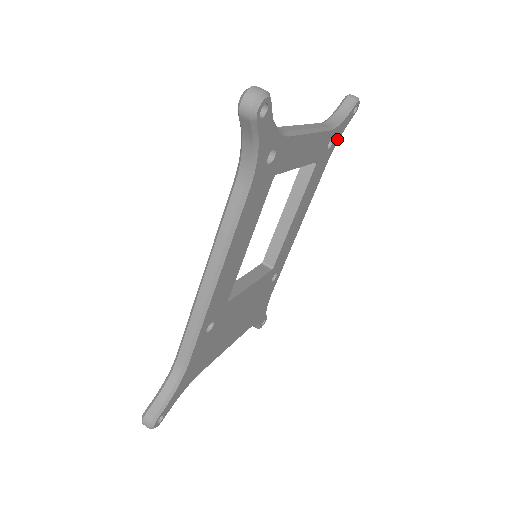
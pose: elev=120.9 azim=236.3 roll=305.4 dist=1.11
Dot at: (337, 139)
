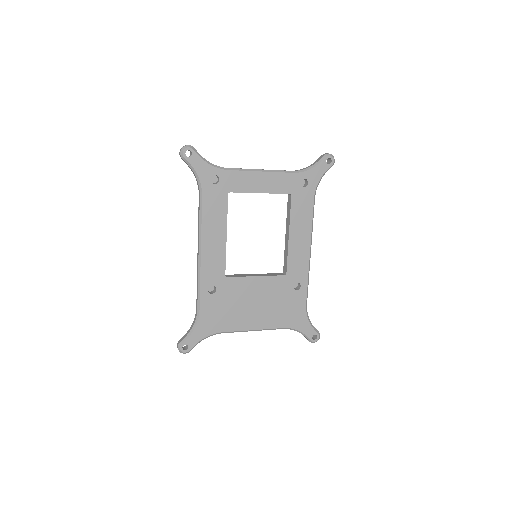
Dot at: (315, 181)
